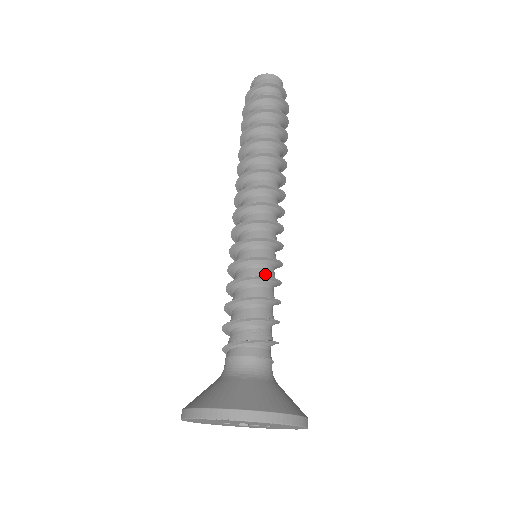
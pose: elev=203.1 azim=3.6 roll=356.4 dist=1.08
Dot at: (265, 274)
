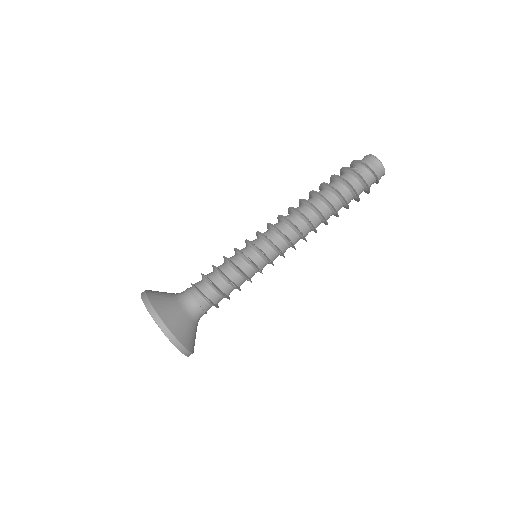
Dot at: (247, 272)
